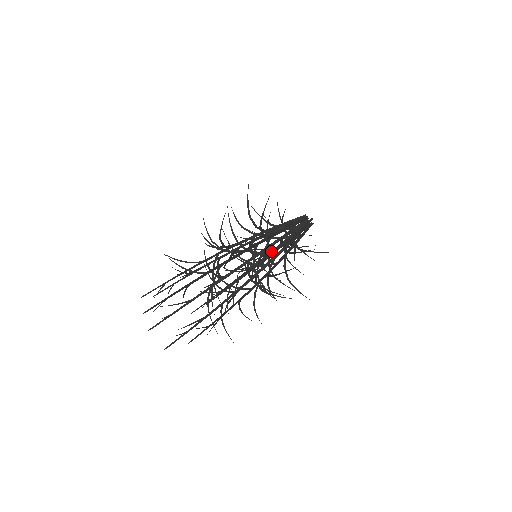
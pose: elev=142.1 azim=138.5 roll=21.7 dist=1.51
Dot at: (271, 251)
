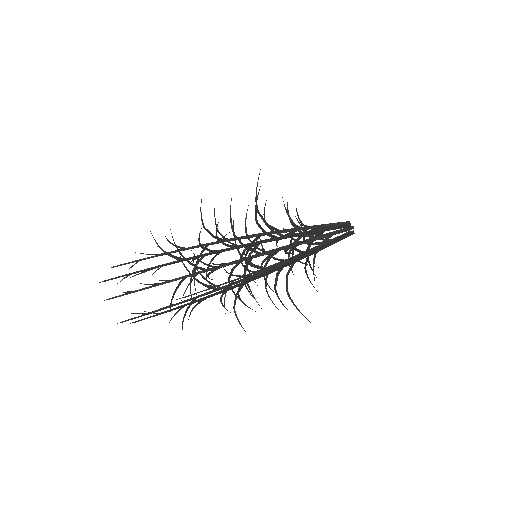
Dot at: occluded
